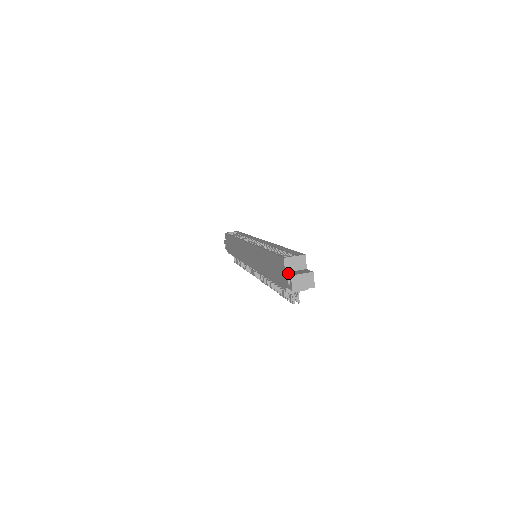
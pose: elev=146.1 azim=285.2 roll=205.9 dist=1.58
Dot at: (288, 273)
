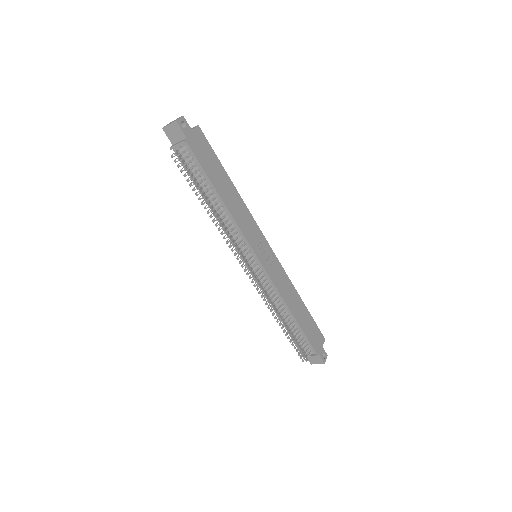
Dot at: occluded
